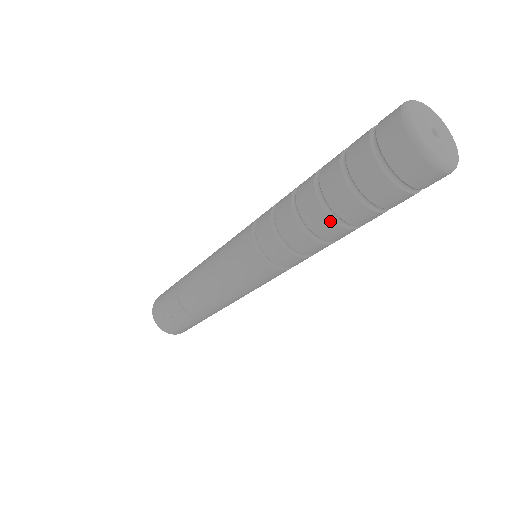
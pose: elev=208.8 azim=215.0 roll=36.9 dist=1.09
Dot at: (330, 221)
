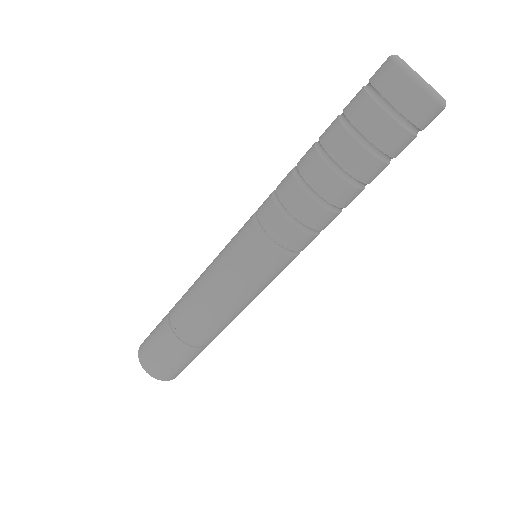
Dot at: (356, 191)
